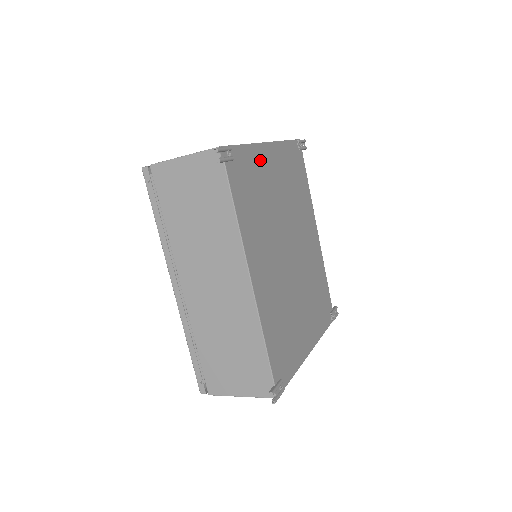
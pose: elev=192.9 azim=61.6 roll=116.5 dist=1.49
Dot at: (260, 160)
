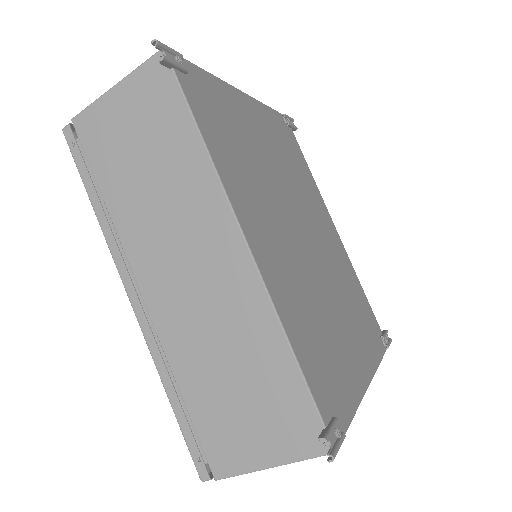
Dot at: (233, 102)
